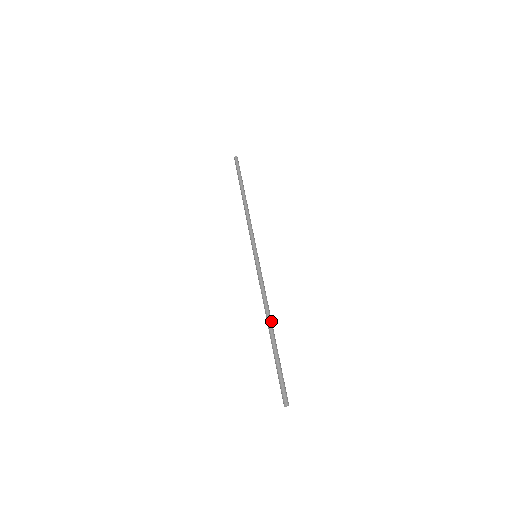
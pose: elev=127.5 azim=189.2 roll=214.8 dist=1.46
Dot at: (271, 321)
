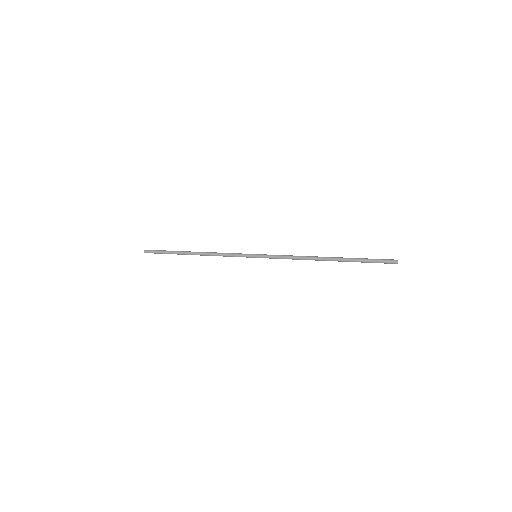
Dot at: (323, 258)
